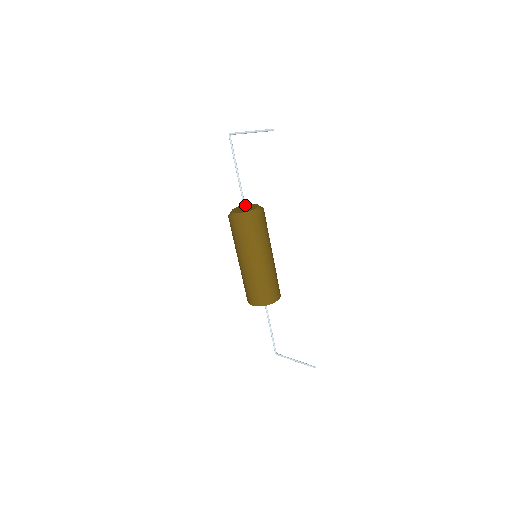
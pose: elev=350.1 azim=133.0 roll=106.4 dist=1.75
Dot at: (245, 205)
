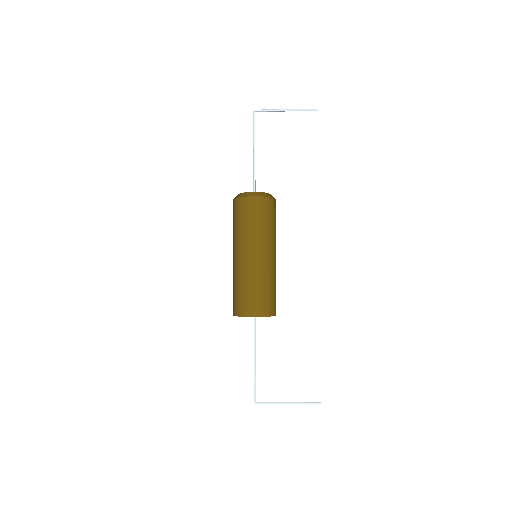
Dot at: occluded
